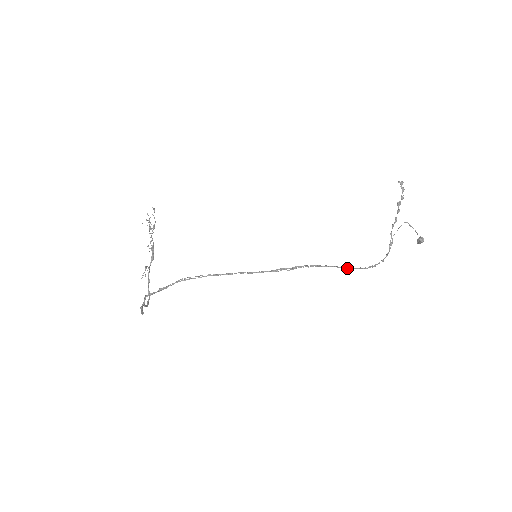
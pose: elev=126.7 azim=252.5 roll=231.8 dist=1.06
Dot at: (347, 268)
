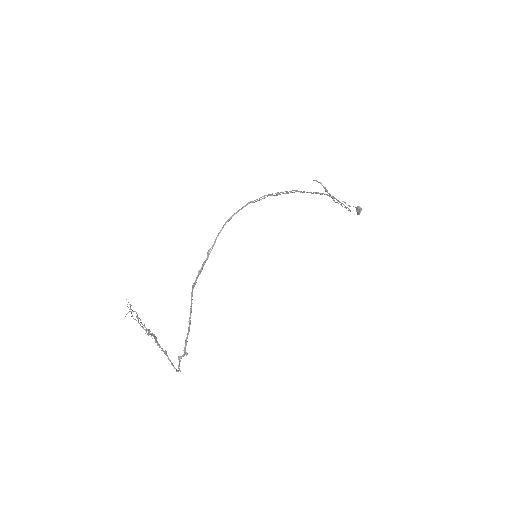
Dot at: (336, 199)
